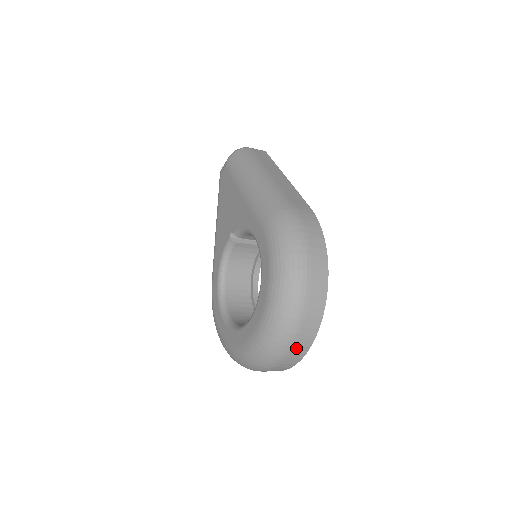
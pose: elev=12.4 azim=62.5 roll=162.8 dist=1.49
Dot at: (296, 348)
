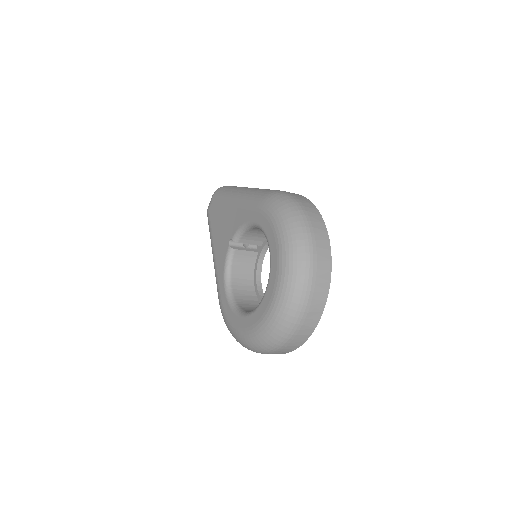
Dot at: (316, 294)
